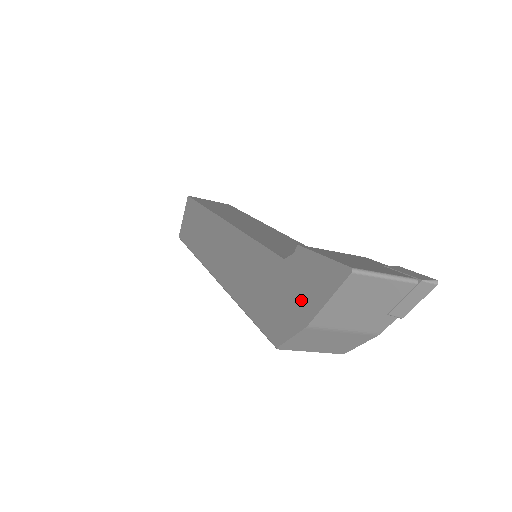
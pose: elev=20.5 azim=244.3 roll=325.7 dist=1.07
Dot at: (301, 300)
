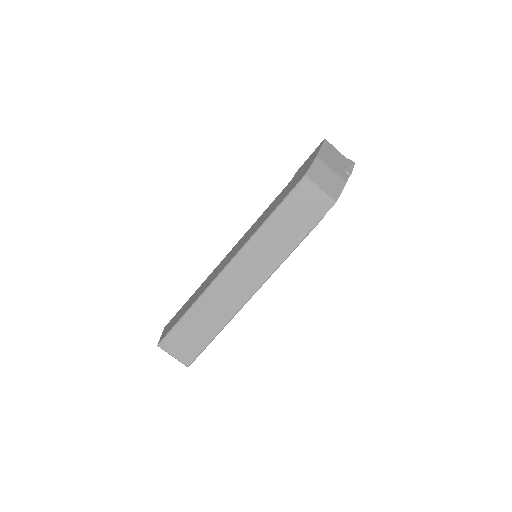
Dot at: (308, 163)
